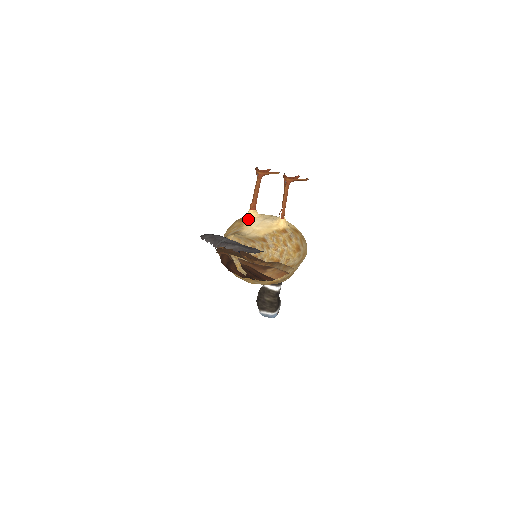
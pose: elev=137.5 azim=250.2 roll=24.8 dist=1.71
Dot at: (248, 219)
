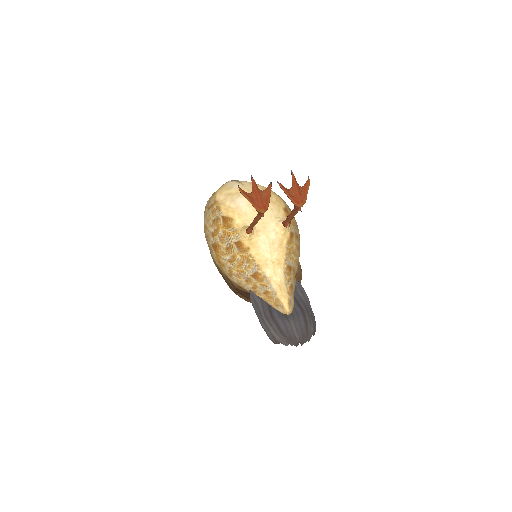
Dot at: (251, 245)
